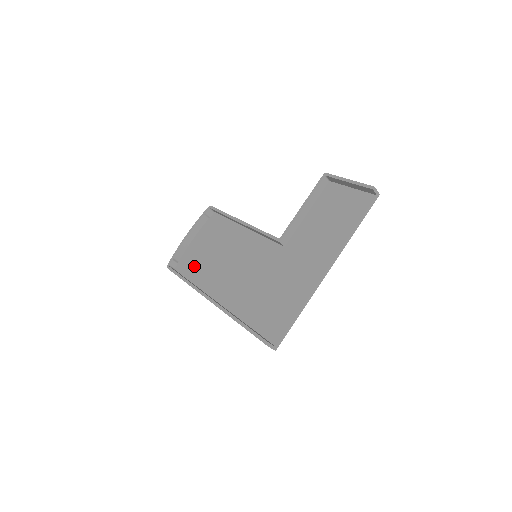
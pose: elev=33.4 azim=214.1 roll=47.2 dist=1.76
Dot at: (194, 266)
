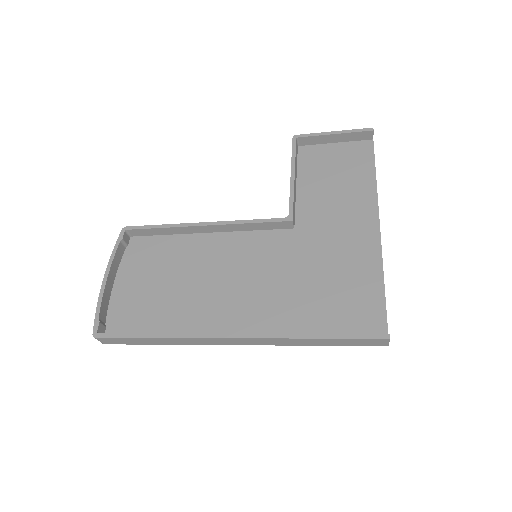
Dot at: (146, 315)
